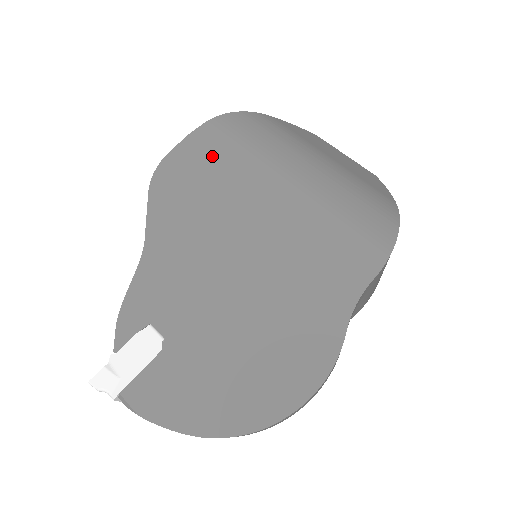
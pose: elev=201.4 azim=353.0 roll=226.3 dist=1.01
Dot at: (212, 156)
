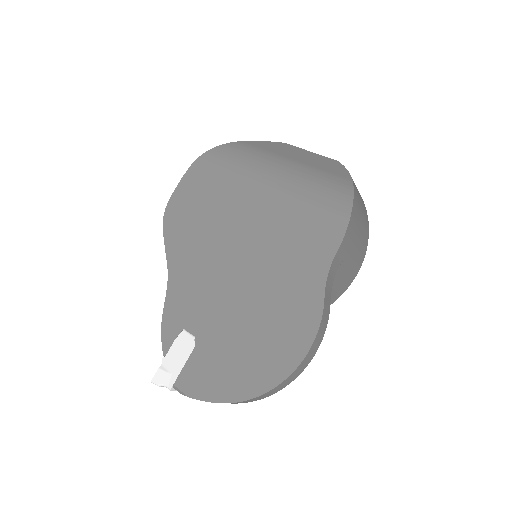
Dot at: (201, 189)
